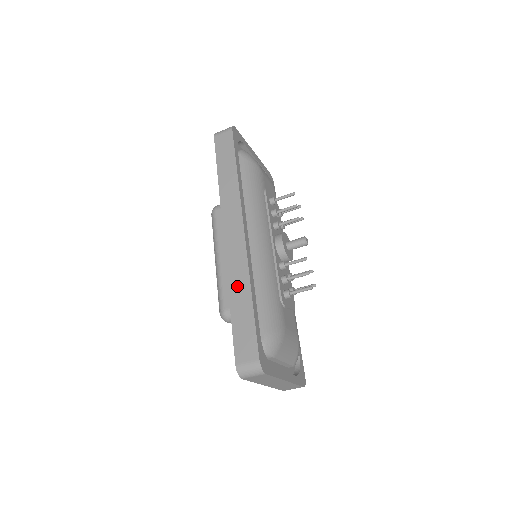
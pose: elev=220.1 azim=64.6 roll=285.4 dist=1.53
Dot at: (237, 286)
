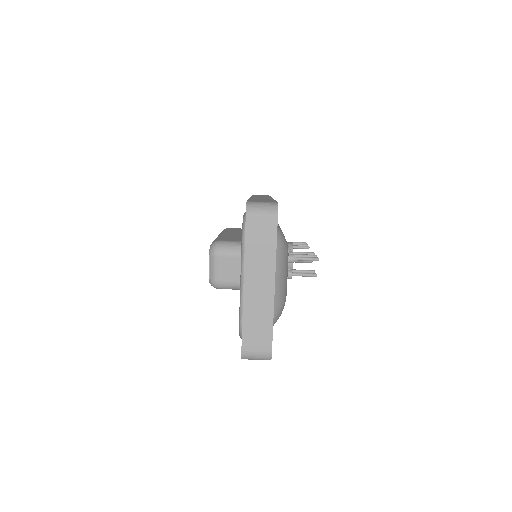
Dot at: occluded
